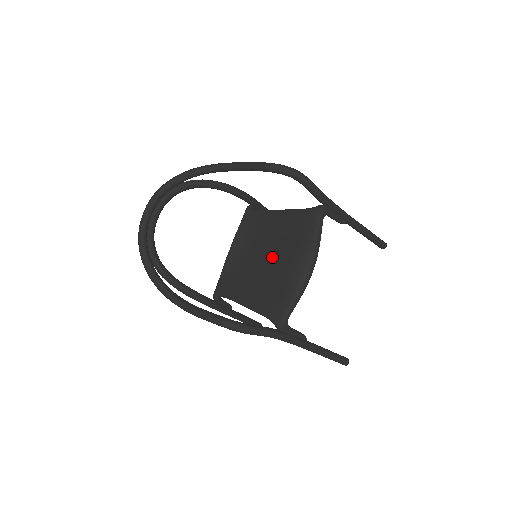
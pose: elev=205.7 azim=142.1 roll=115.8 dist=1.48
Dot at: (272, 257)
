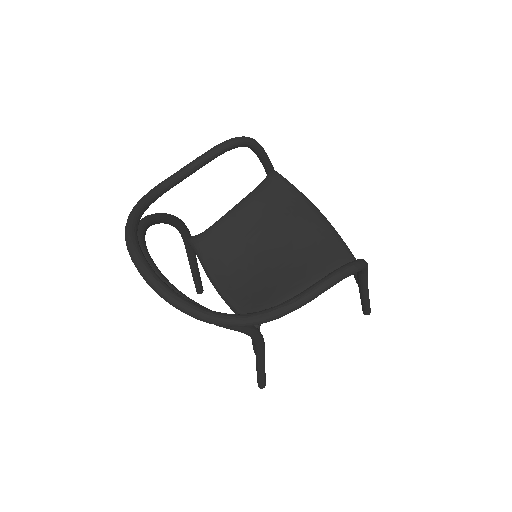
Dot at: (275, 239)
